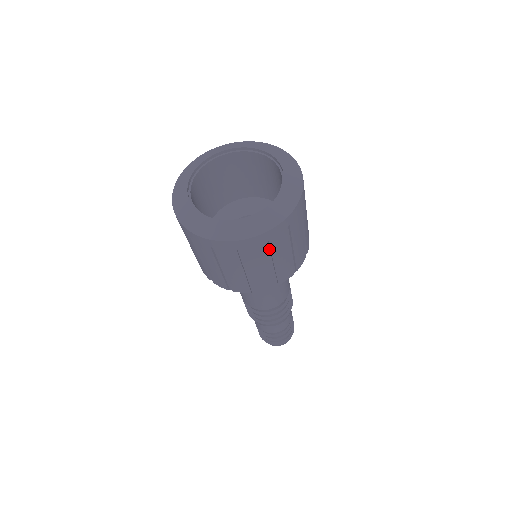
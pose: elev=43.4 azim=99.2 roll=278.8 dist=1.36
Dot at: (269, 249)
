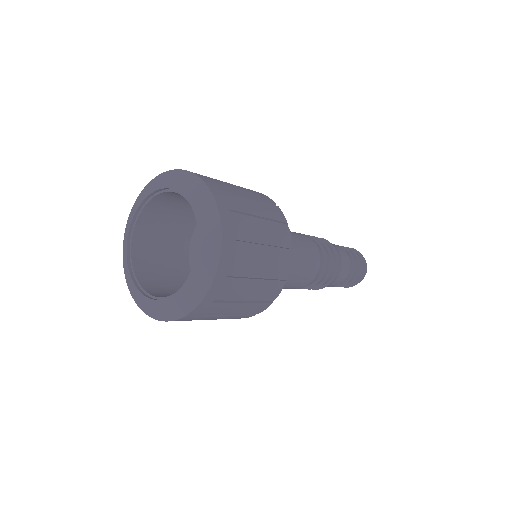
Dot at: (228, 296)
